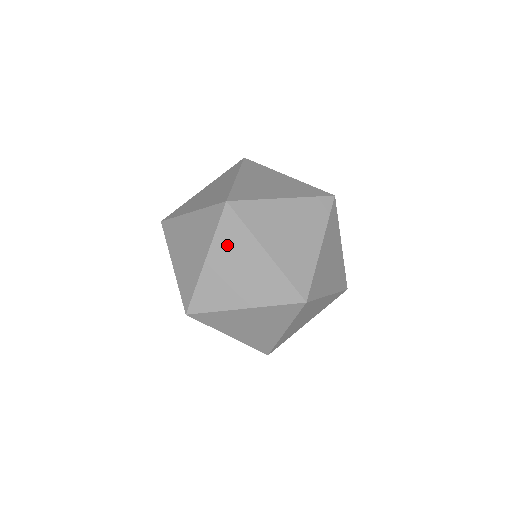
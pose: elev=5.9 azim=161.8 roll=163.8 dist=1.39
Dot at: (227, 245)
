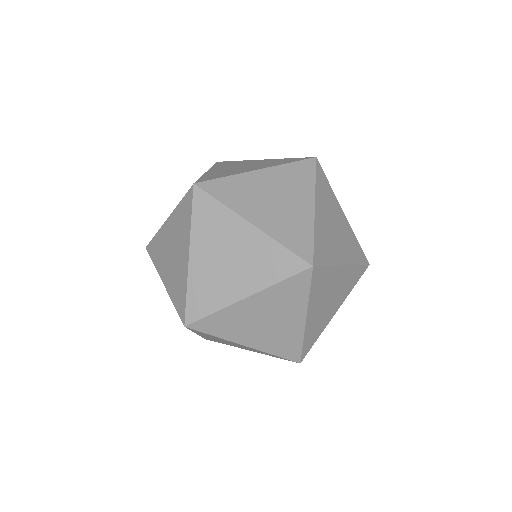
Dot at: (207, 231)
